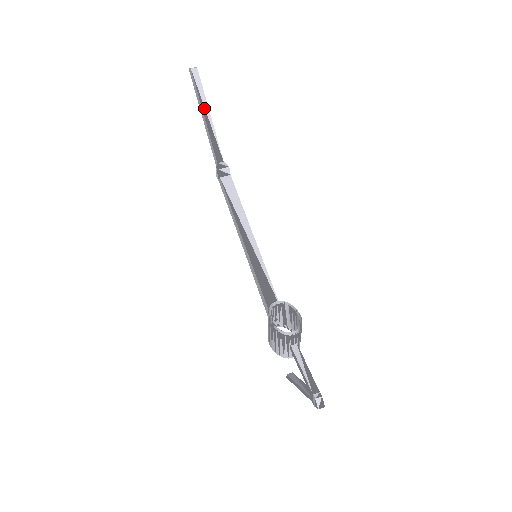
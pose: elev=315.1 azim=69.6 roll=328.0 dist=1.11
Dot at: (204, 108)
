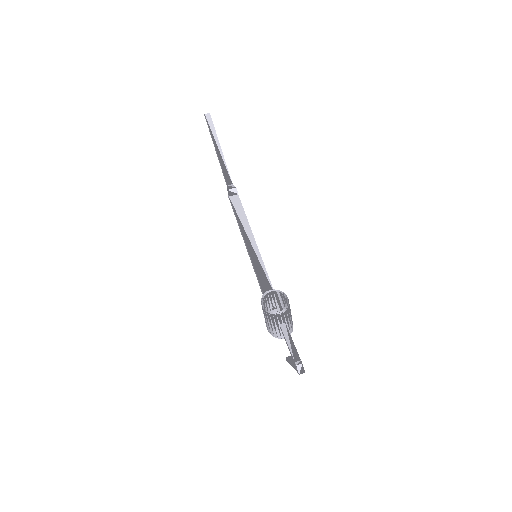
Dot at: (216, 143)
